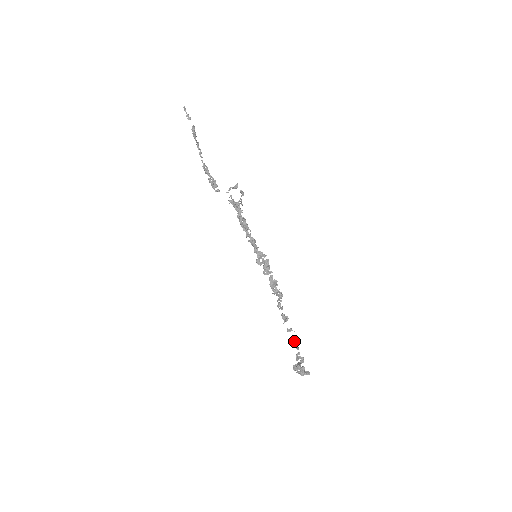
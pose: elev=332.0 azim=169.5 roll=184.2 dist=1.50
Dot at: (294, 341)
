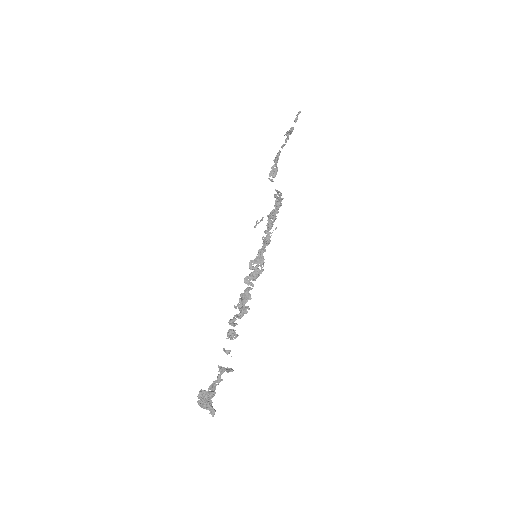
Dot at: (221, 367)
